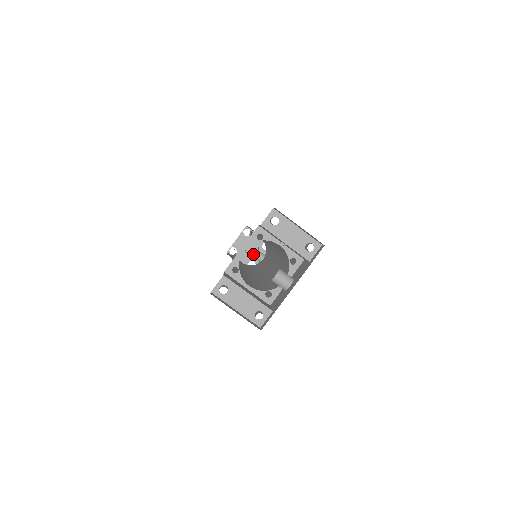
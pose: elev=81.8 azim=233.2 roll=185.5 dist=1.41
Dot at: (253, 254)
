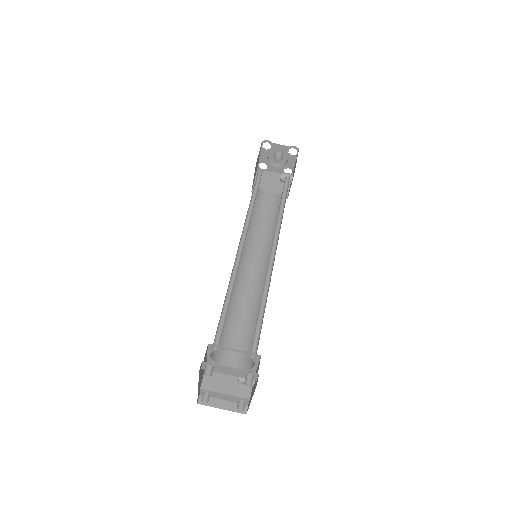
Dot at: (285, 160)
